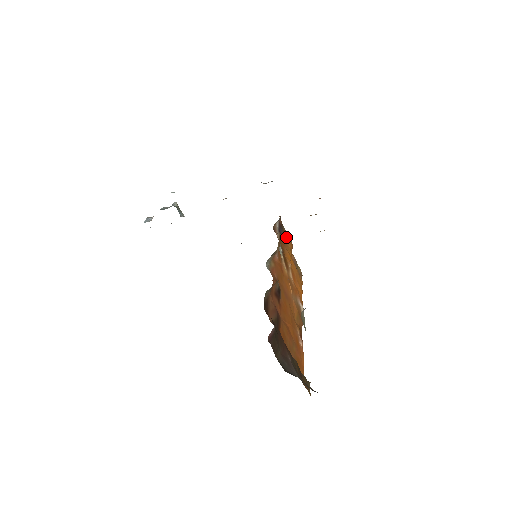
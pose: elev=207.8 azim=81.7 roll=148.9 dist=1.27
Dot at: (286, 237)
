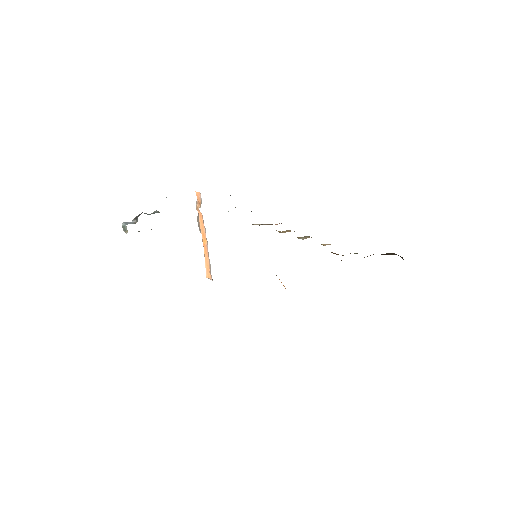
Dot at: occluded
